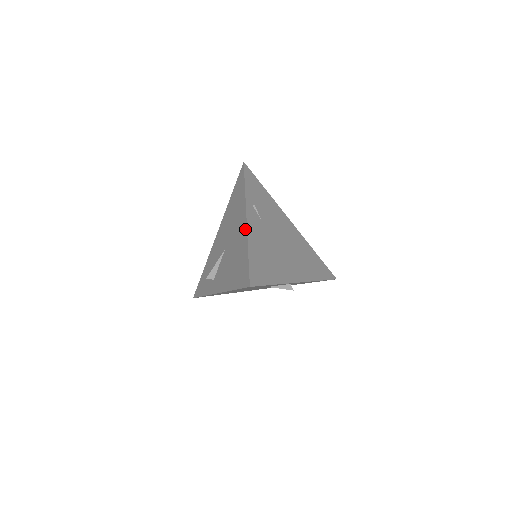
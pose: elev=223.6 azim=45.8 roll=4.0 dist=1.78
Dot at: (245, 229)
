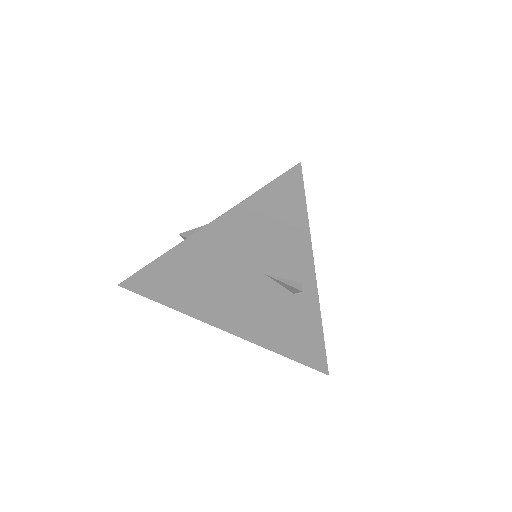
Dot at: occluded
